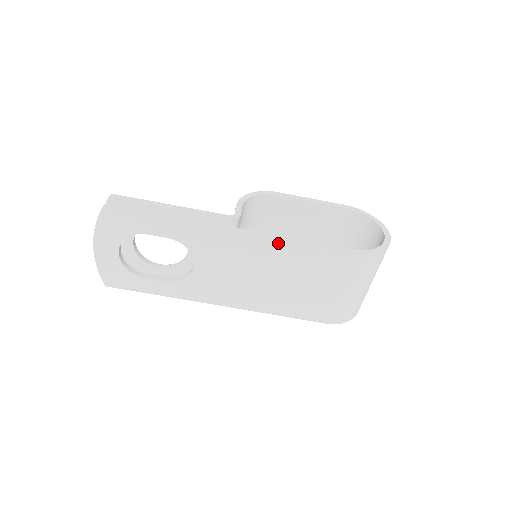
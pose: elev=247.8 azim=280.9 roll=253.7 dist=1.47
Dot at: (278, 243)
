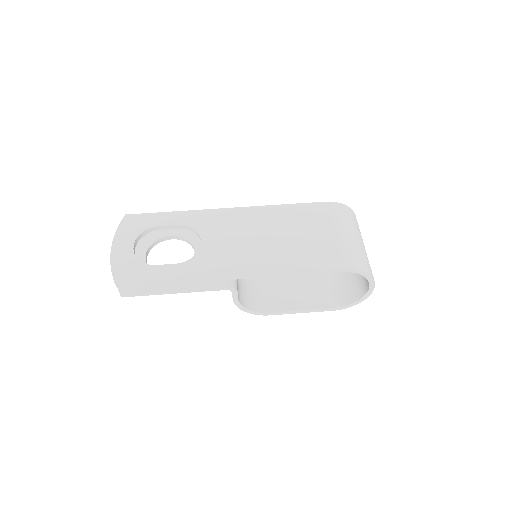
Dot at: (265, 208)
